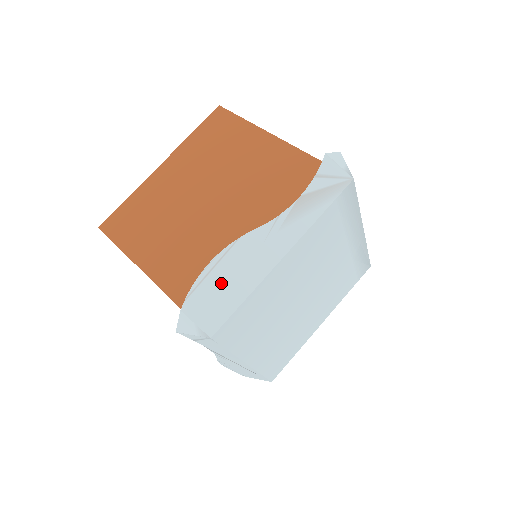
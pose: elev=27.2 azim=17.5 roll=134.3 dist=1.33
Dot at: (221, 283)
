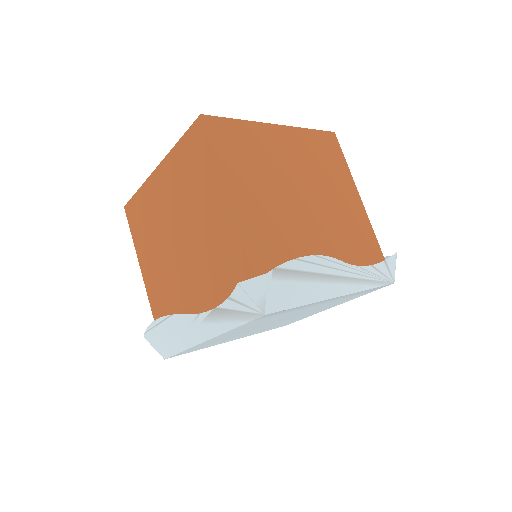
Dot at: (165, 335)
